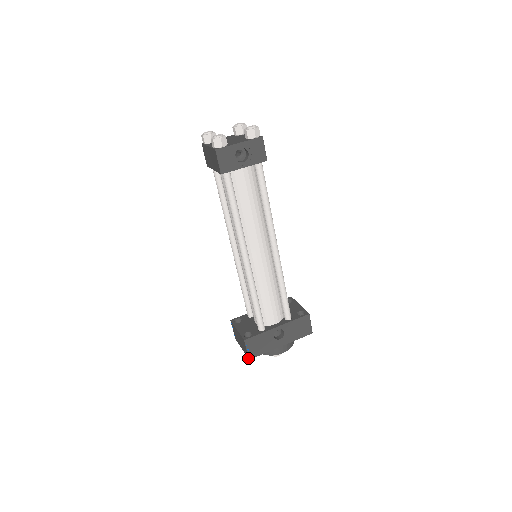
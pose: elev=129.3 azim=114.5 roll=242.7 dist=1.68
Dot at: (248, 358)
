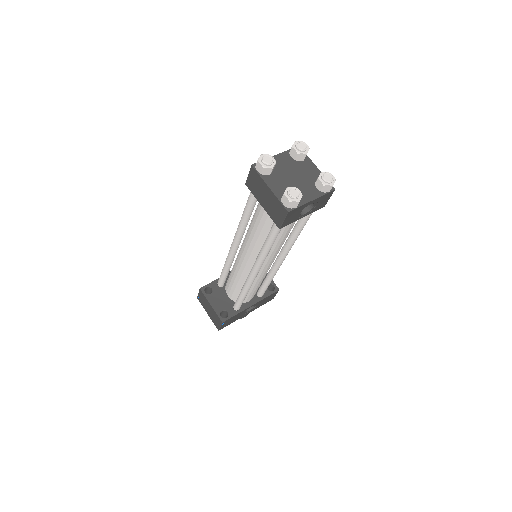
Dot at: (218, 329)
